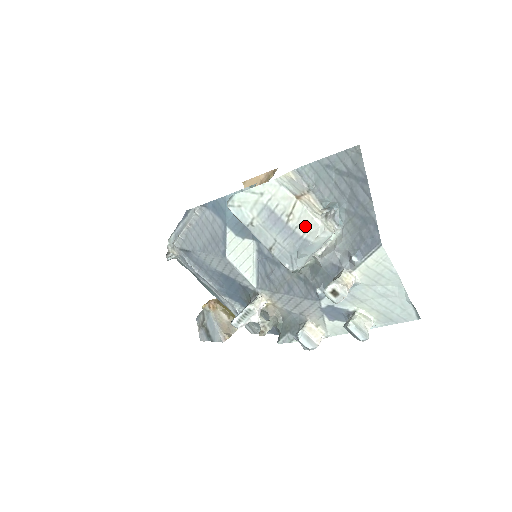
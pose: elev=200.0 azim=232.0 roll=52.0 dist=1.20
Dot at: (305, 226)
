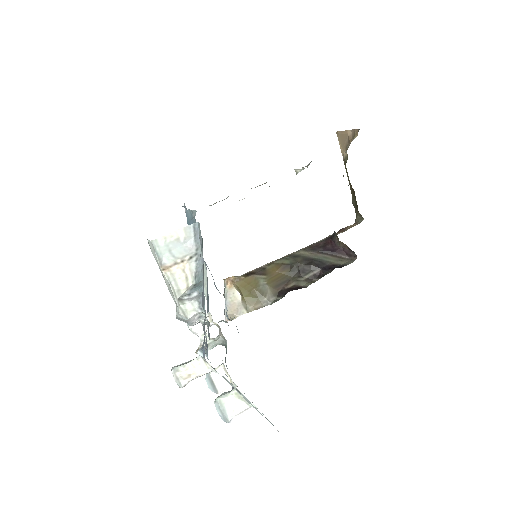
Dot at: (173, 298)
